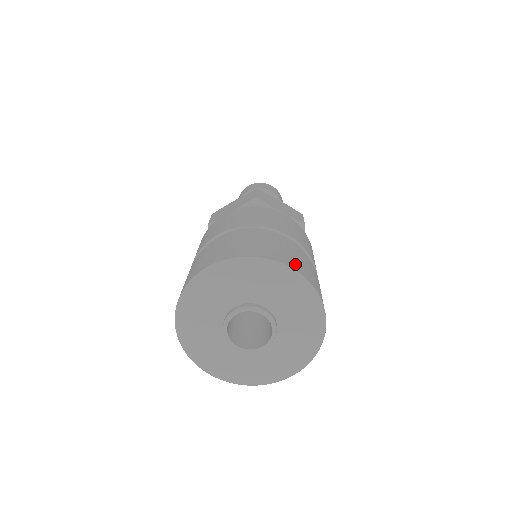
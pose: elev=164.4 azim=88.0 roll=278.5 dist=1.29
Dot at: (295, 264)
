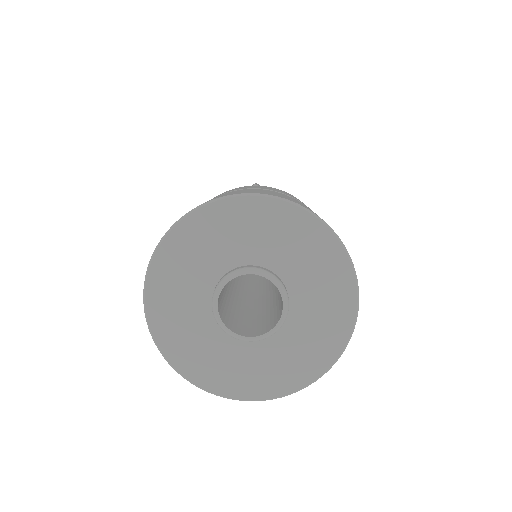
Dot at: occluded
